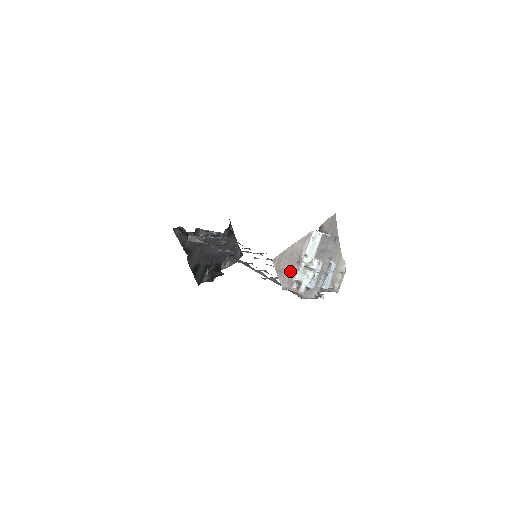
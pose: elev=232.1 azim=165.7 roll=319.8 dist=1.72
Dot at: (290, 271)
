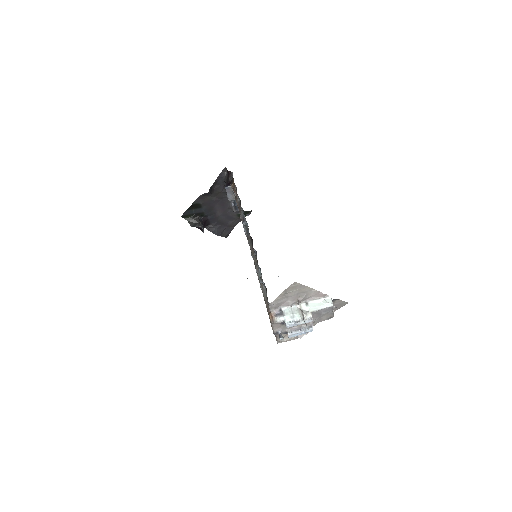
Dot at: (288, 300)
